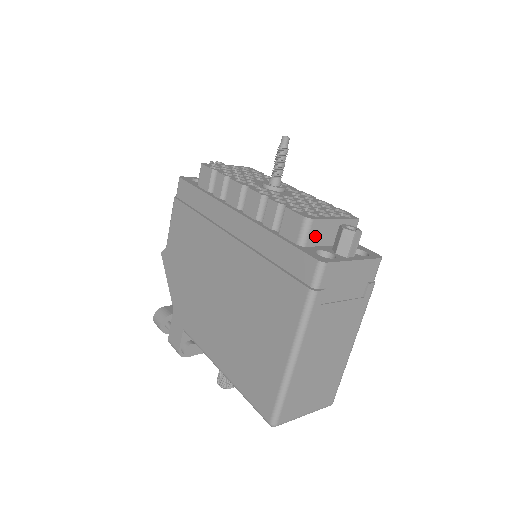
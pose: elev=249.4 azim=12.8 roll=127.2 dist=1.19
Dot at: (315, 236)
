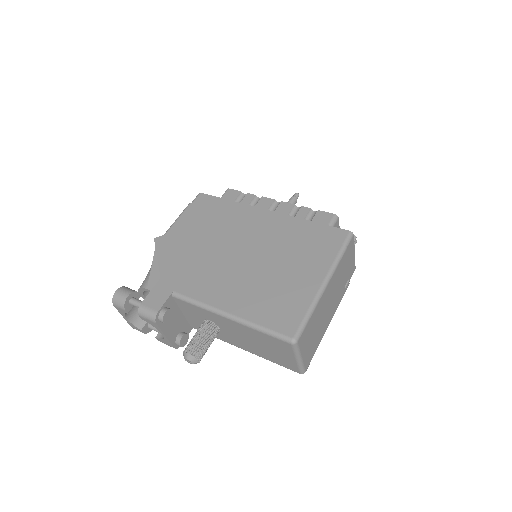
Dot at: occluded
